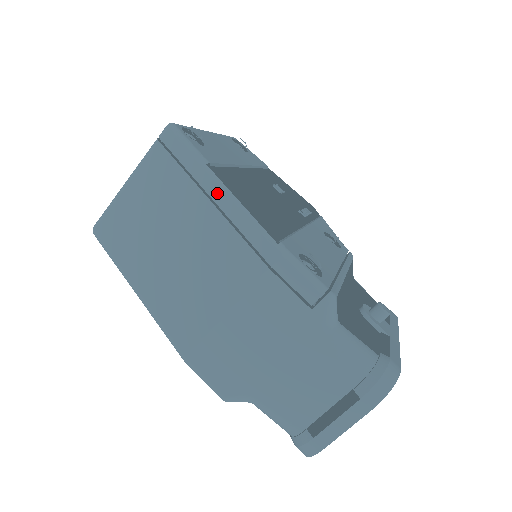
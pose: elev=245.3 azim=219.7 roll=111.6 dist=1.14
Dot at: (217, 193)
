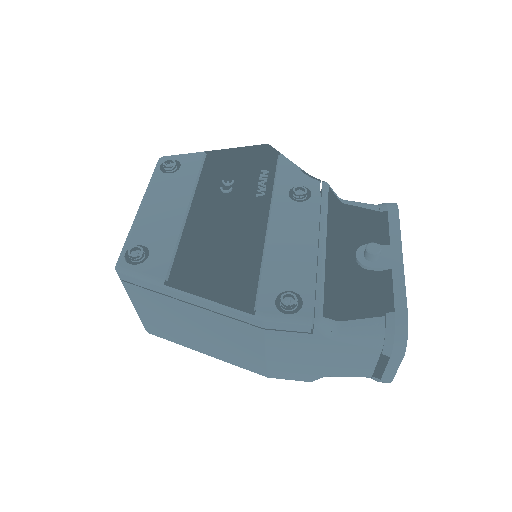
Dot at: (189, 300)
